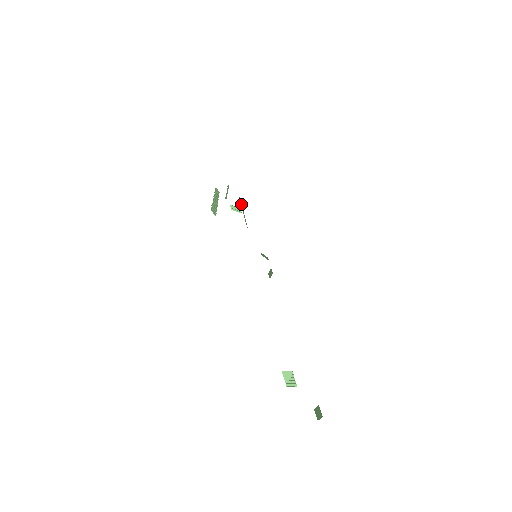
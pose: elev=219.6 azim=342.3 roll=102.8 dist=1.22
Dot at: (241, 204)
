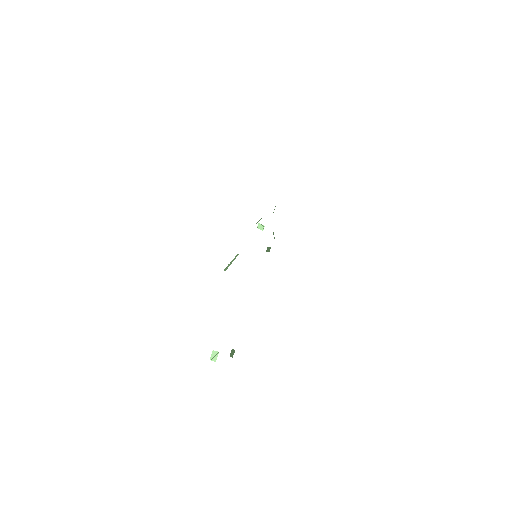
Dot at: occluded
